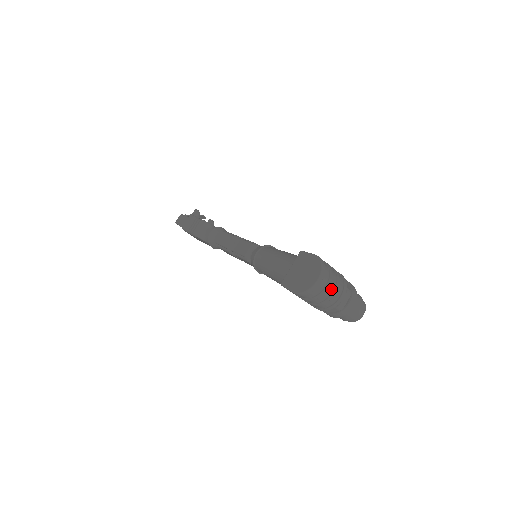
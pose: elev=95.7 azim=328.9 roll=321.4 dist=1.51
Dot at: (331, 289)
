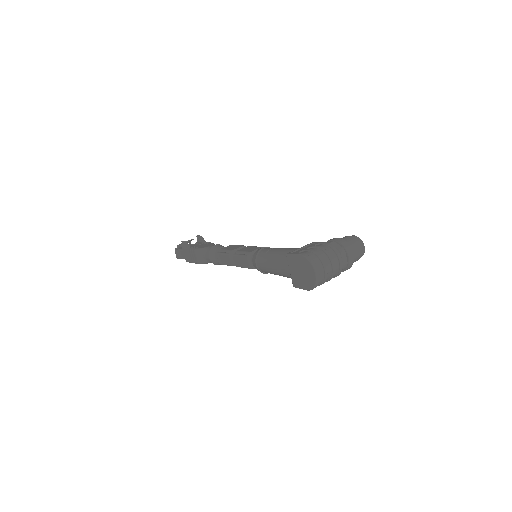
Dot at: (329, 267)
